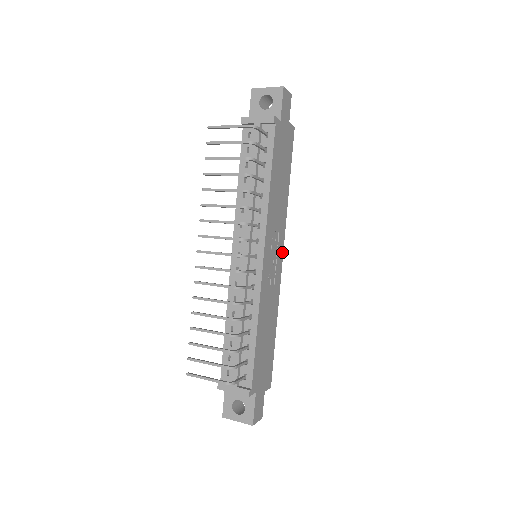
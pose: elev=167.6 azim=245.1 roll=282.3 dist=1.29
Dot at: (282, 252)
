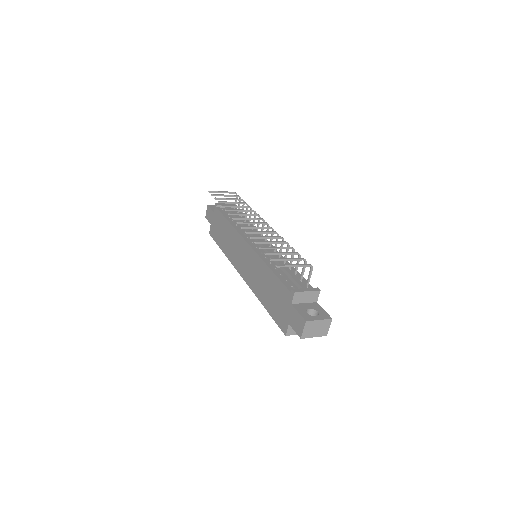
Dot at: occluded
